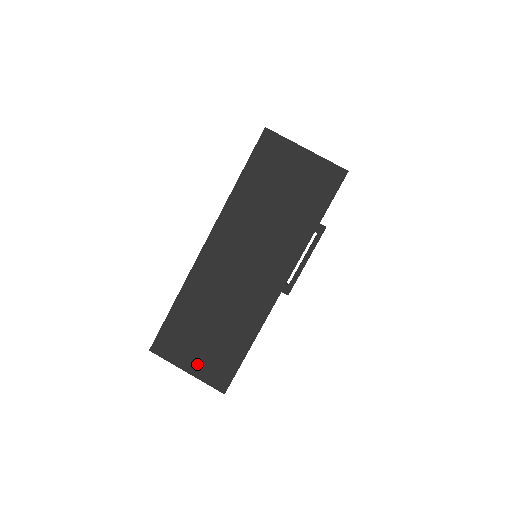
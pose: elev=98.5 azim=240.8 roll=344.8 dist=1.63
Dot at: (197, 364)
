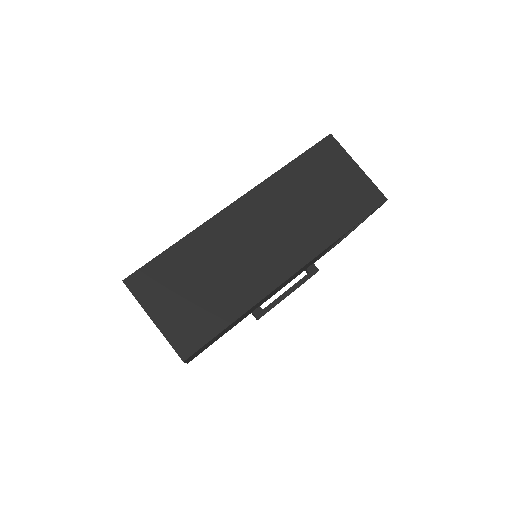
Dot at: (169, 316)
